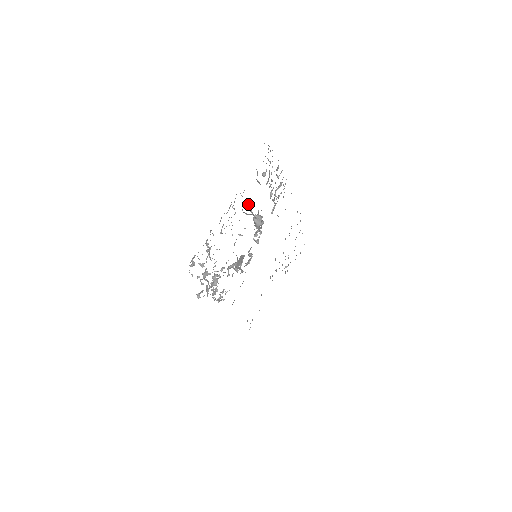
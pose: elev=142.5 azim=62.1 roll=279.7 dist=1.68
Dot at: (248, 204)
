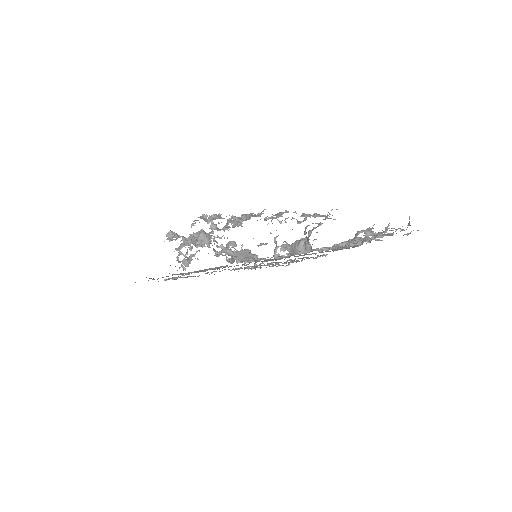
Dot at: (318, 226)
